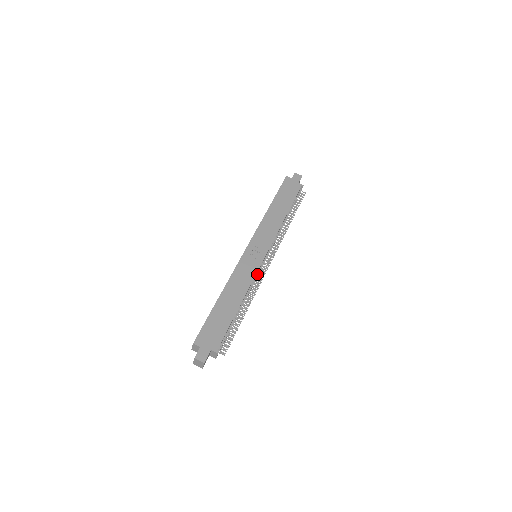
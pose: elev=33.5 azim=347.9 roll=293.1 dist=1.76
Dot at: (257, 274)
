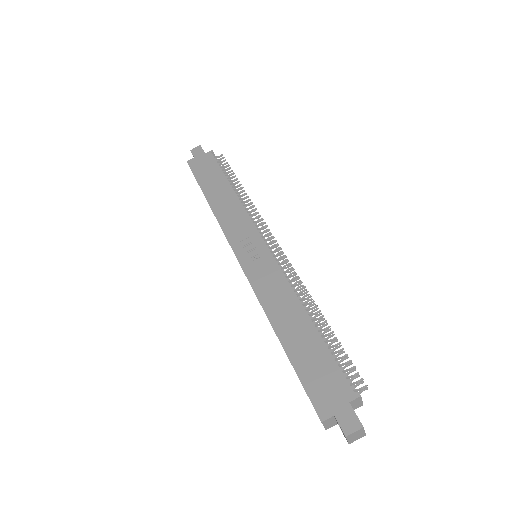
Dot at: (281, 269)
